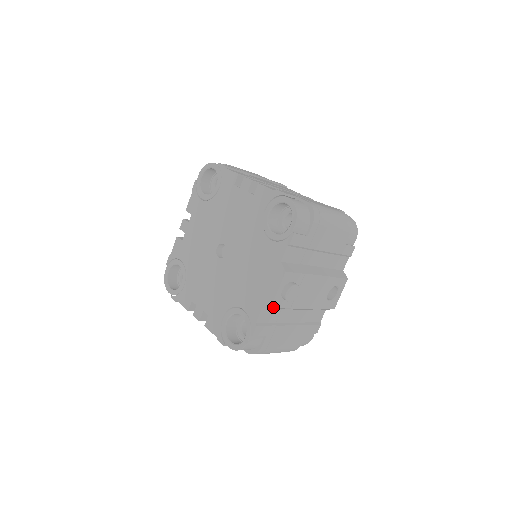
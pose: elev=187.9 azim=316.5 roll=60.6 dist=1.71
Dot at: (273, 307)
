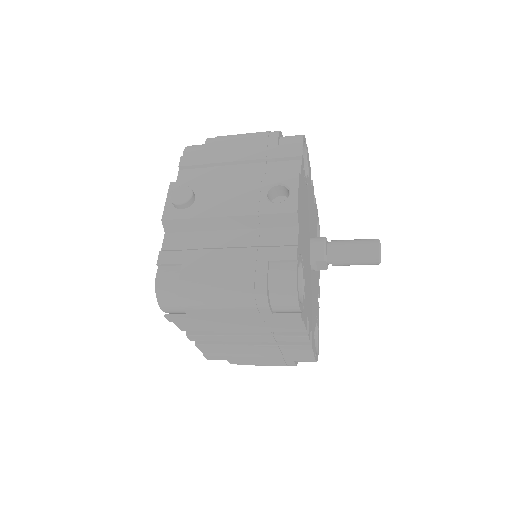
Dot at: (166, 220)
